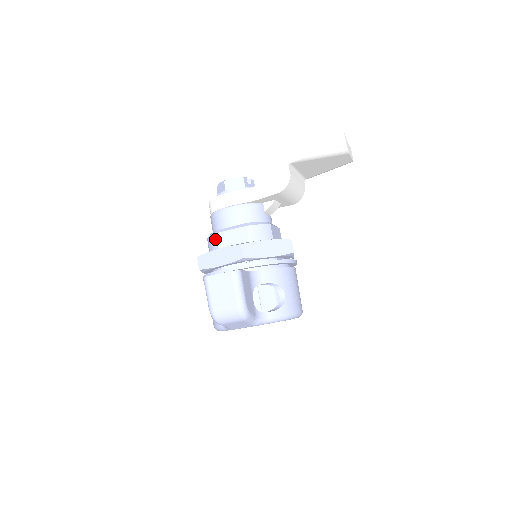
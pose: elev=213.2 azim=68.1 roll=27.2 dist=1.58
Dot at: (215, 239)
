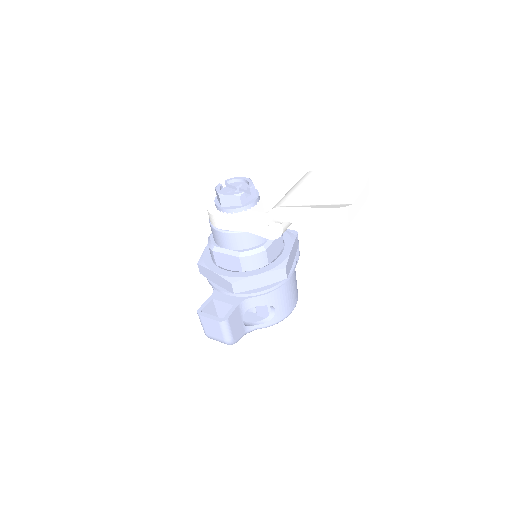
Dot at: (212, 254)
